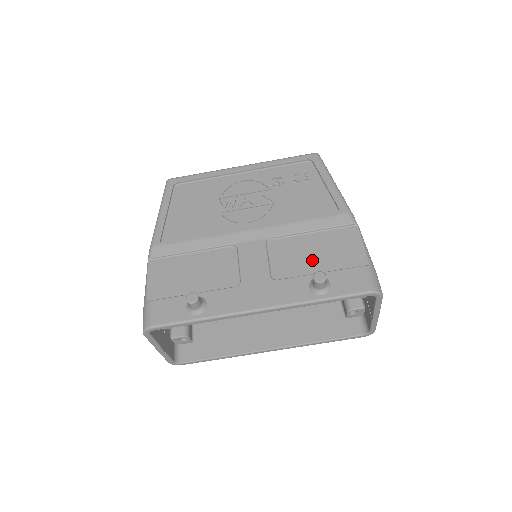
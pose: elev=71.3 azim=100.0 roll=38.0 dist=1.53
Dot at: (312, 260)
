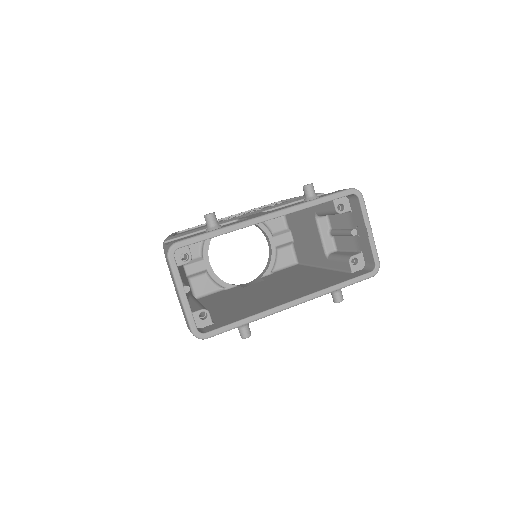
Dot at: occluded
